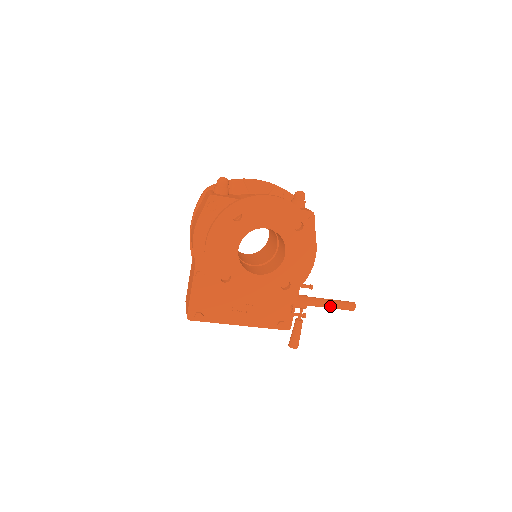
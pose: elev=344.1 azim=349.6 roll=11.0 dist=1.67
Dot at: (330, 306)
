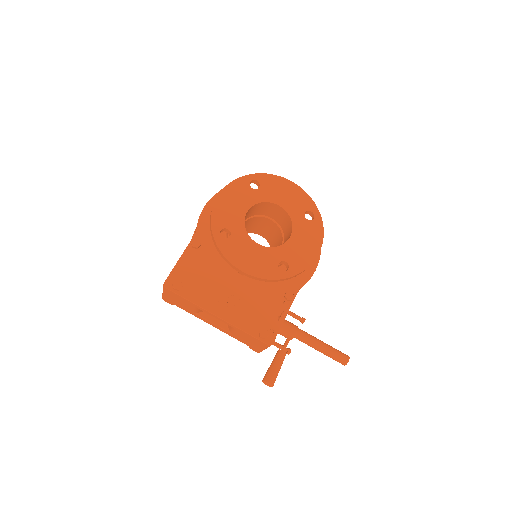
Dot at: (321, 346)
